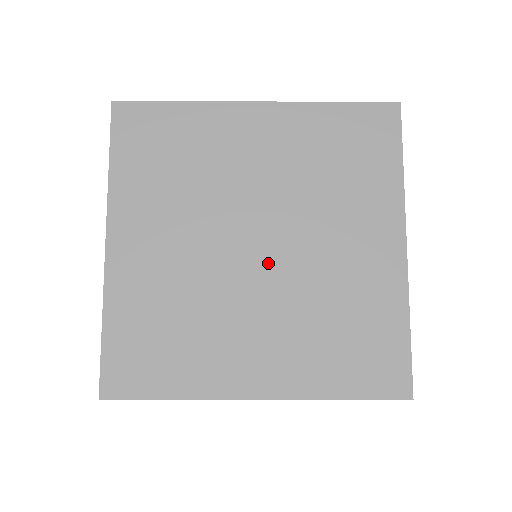
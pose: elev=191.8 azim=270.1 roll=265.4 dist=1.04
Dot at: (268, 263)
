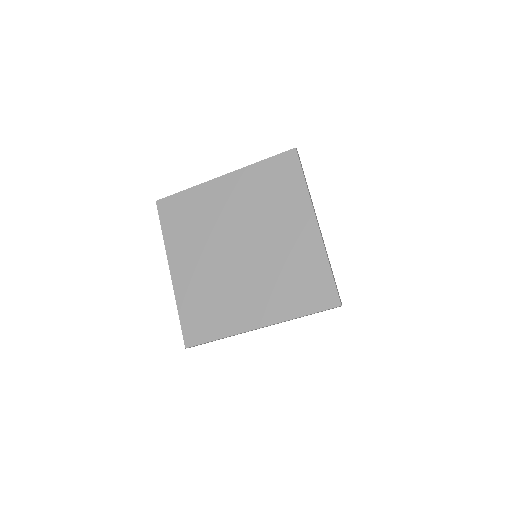
Dot at: (248, 256)
